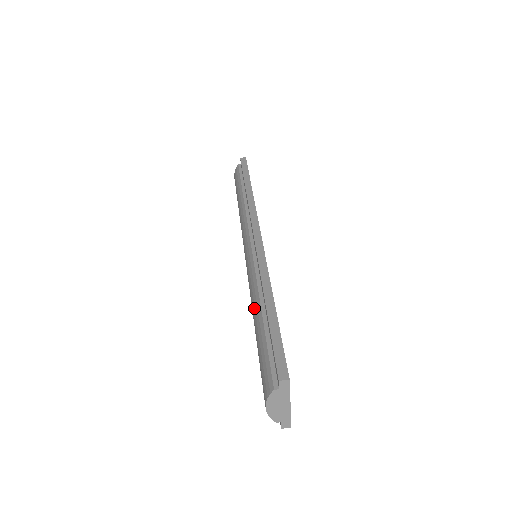
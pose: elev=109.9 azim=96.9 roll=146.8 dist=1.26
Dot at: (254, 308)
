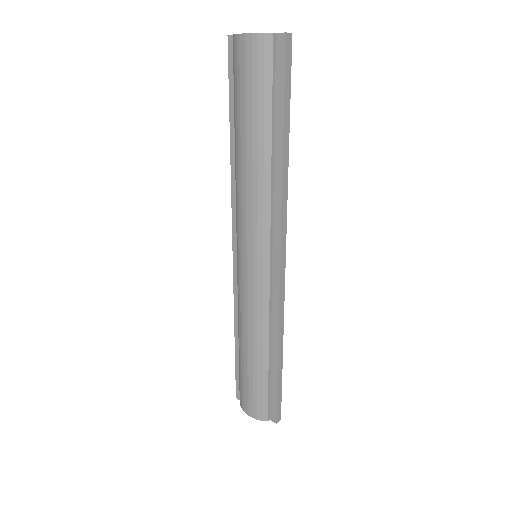
Dot at: (238, 158)
